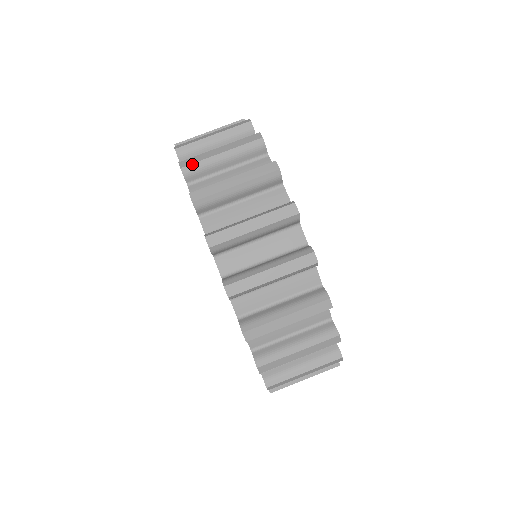
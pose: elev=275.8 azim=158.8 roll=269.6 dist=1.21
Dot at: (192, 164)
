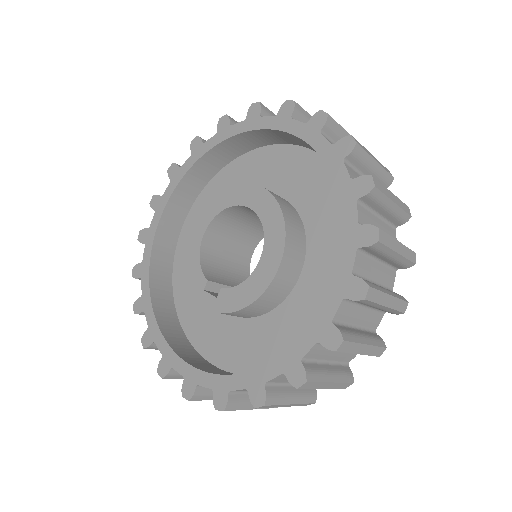
Dot at: (381, 191)
